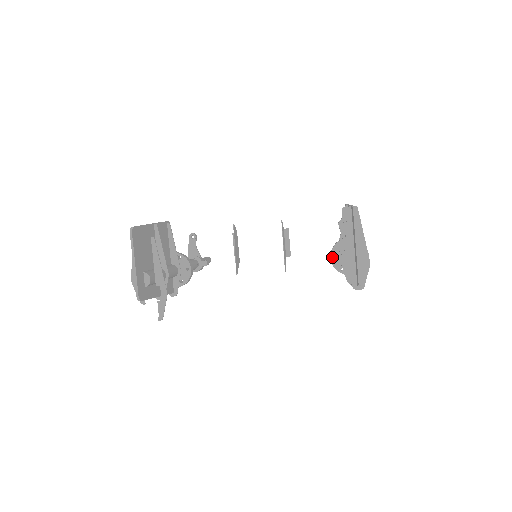
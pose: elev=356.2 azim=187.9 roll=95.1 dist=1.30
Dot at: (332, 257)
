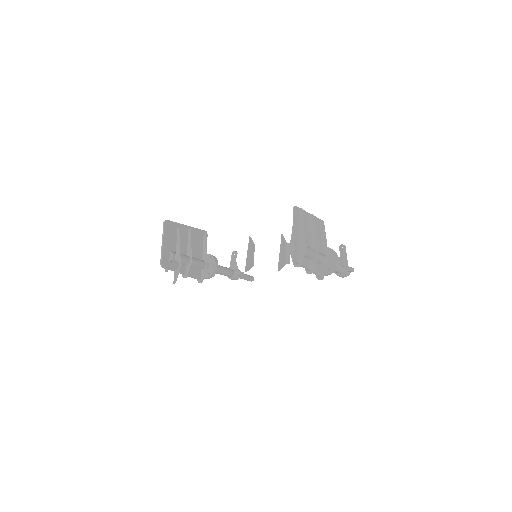
Dot at: occluded
